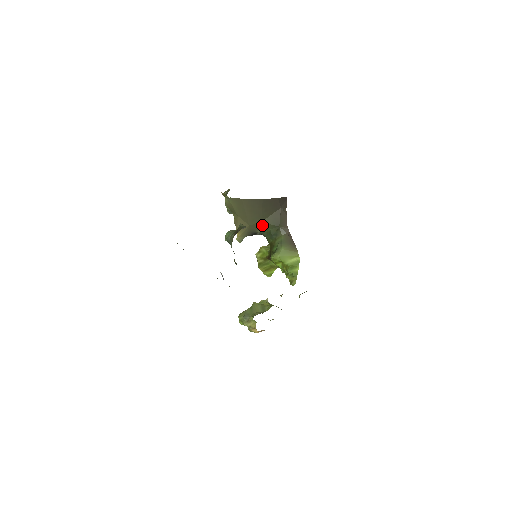
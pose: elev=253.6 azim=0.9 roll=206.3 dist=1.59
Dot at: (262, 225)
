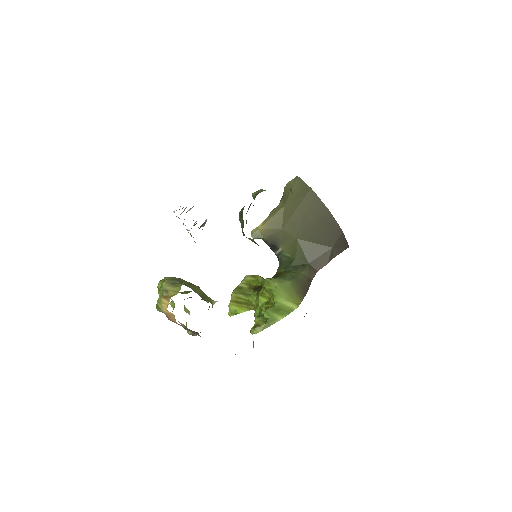
Dot at: (294, 244)
